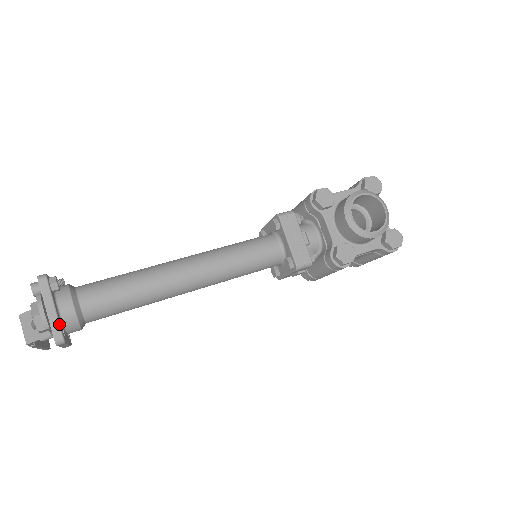
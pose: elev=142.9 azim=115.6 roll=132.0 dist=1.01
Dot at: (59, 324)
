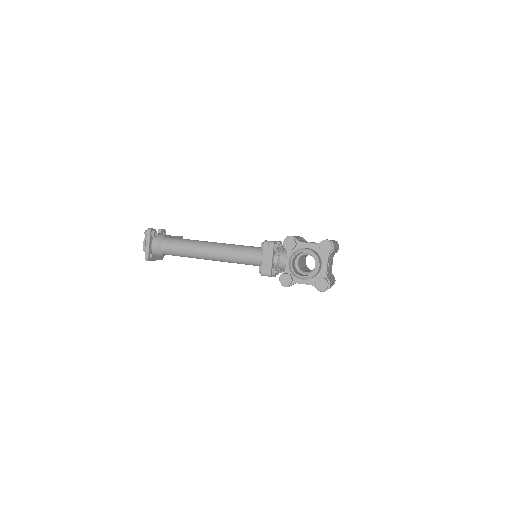
Dot at: (148, 252)
